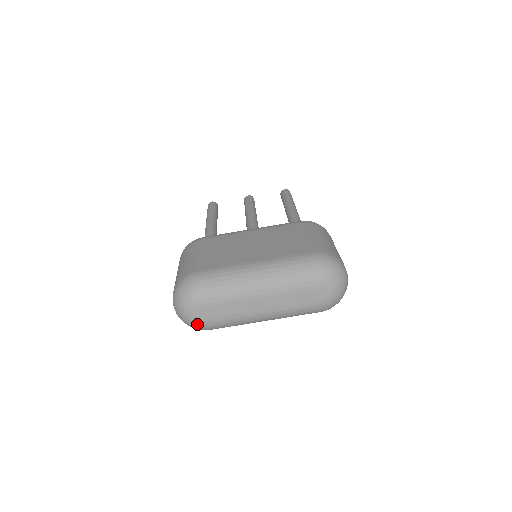
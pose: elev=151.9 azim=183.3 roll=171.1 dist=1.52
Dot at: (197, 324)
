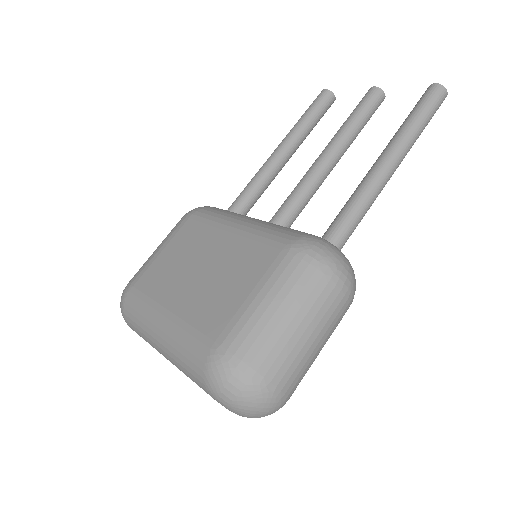
Dot at: occluded
